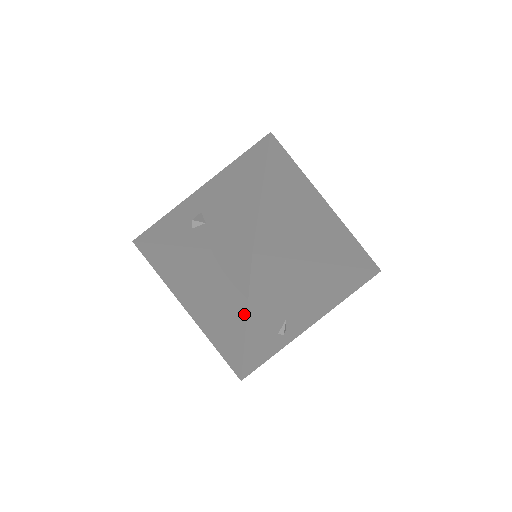
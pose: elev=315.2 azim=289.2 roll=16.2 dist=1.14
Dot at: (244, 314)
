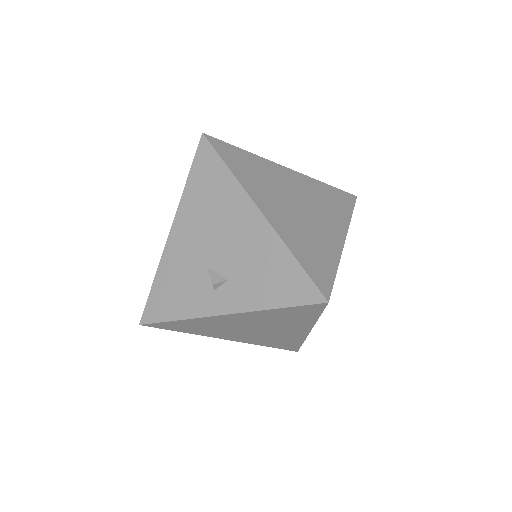
Dot at: (309, 328)
